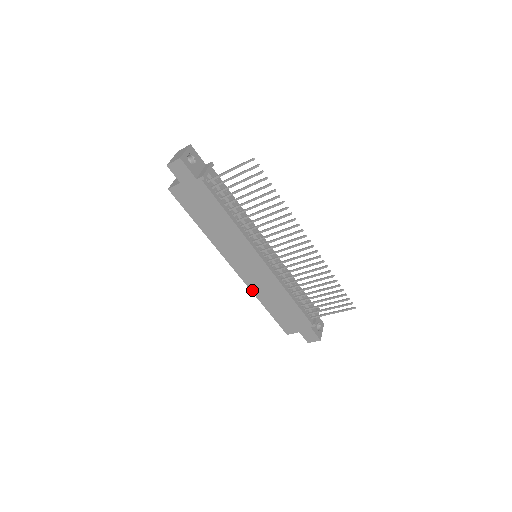
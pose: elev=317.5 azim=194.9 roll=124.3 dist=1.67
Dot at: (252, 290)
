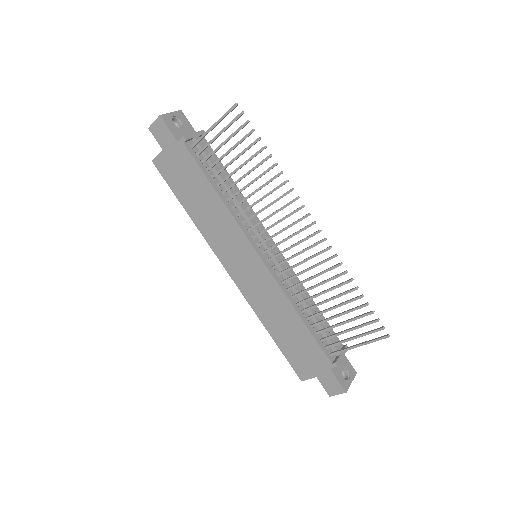
Dot at: (252, 306)
